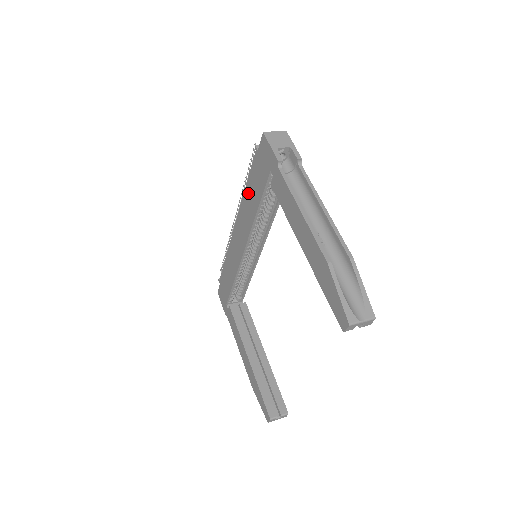
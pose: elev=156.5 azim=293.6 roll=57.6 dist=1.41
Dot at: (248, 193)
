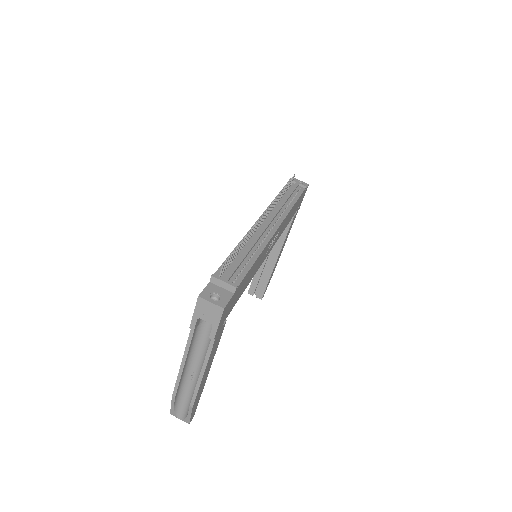
Dot at: occluded
